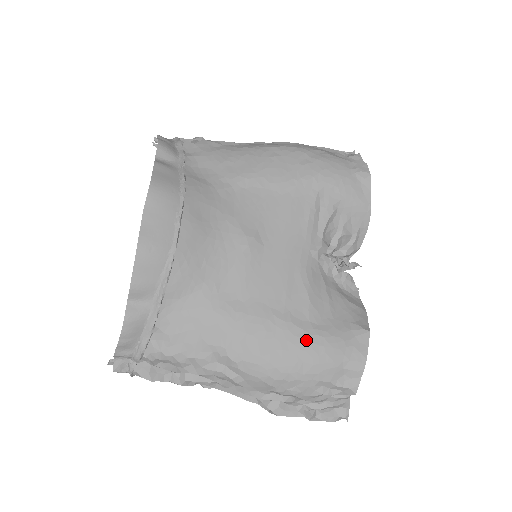
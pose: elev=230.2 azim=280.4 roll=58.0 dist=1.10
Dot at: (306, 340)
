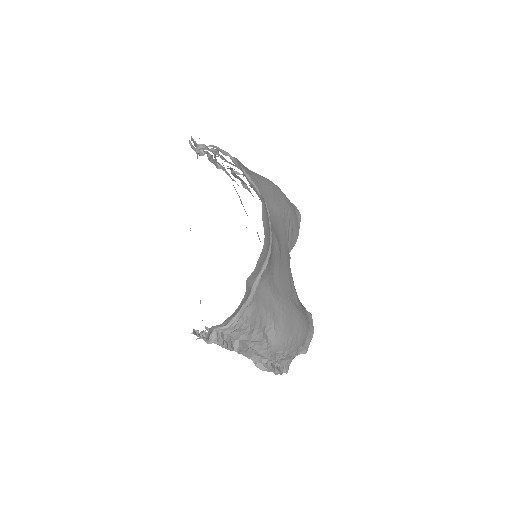
Dot at: (300, 318)
